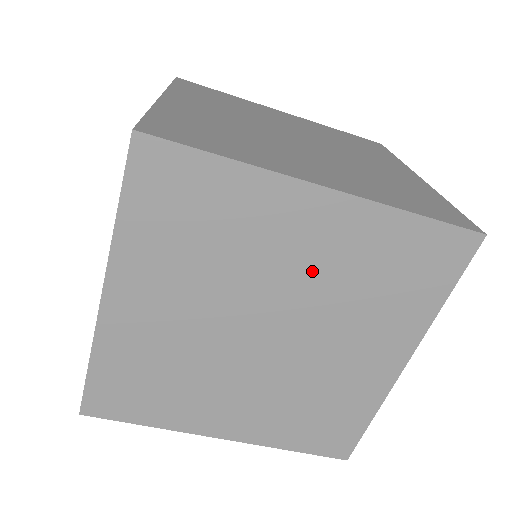
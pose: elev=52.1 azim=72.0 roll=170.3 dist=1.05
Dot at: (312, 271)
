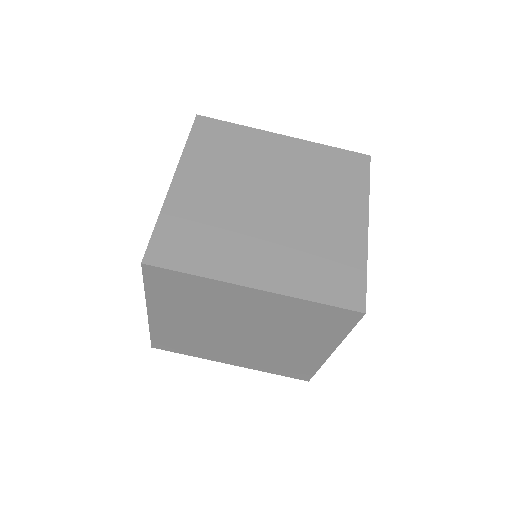
Dot at: (260, 316)
